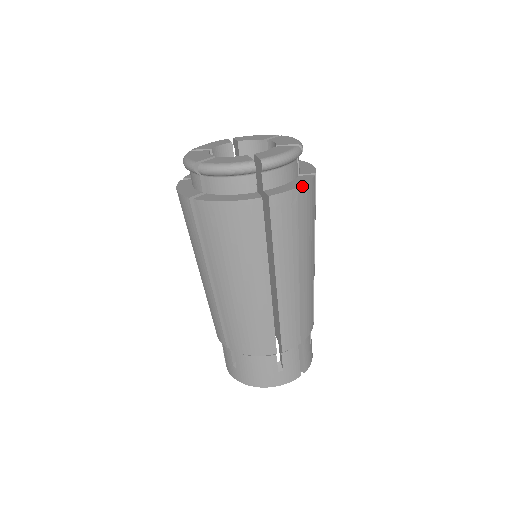
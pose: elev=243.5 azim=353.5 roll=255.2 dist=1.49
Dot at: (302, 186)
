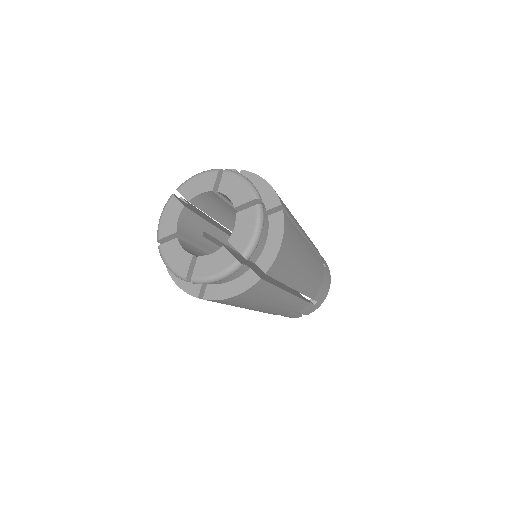
Dot at: (236, 295)
